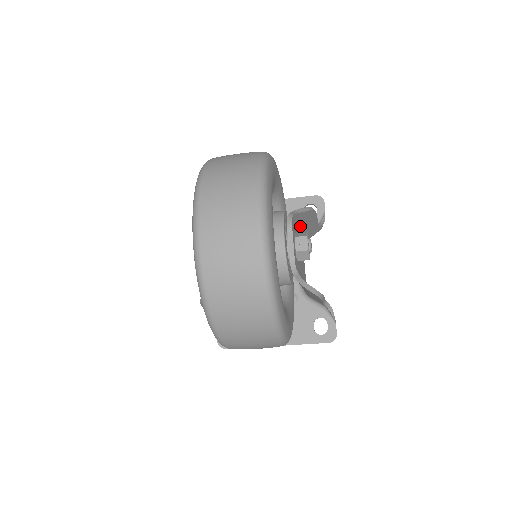
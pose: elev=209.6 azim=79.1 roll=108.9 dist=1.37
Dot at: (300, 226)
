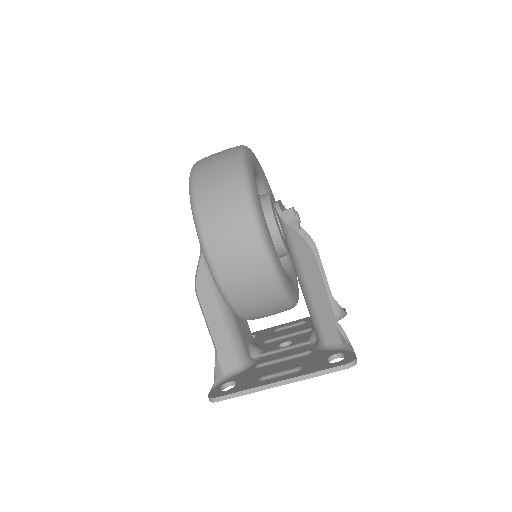
Dot at: occluded
